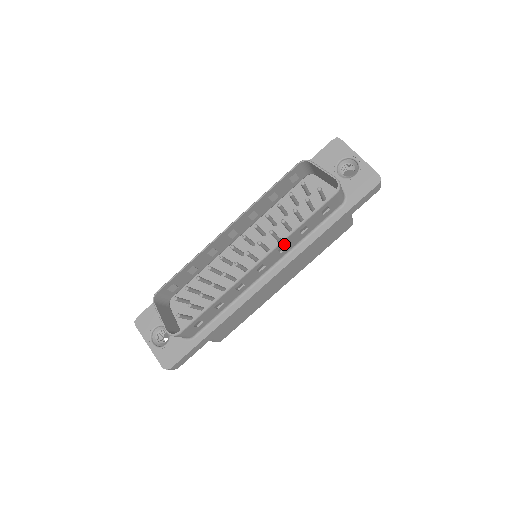
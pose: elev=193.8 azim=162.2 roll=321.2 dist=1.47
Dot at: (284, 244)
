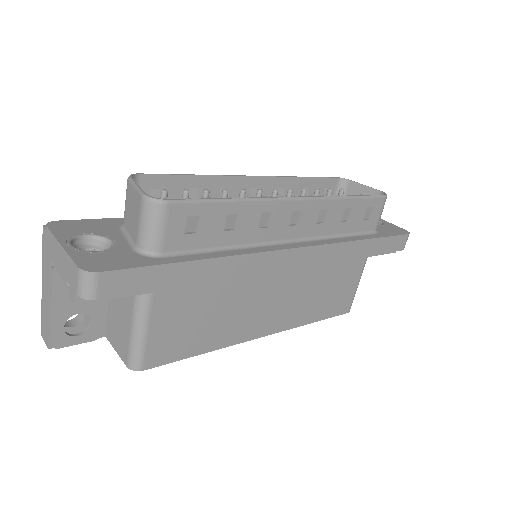
Dot at: (328, 208)
